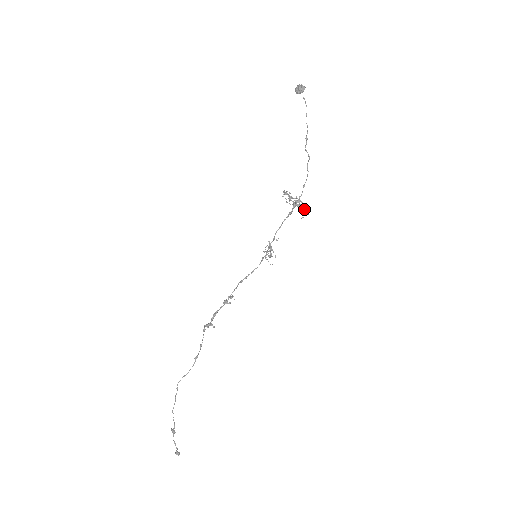
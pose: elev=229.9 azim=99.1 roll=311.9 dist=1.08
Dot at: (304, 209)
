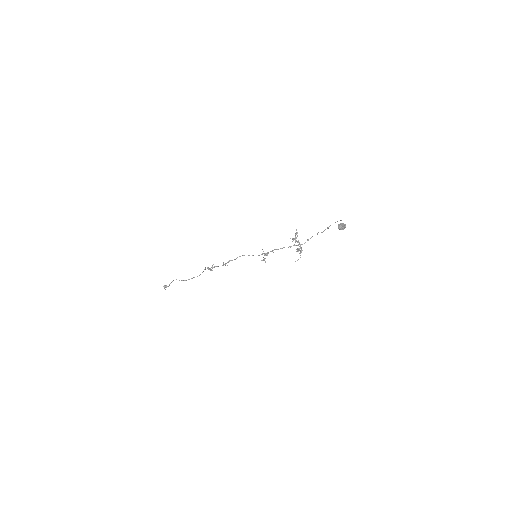
Dot at: (300, 253)
